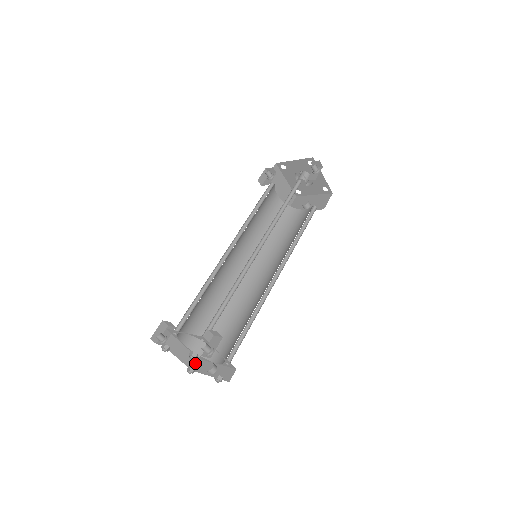
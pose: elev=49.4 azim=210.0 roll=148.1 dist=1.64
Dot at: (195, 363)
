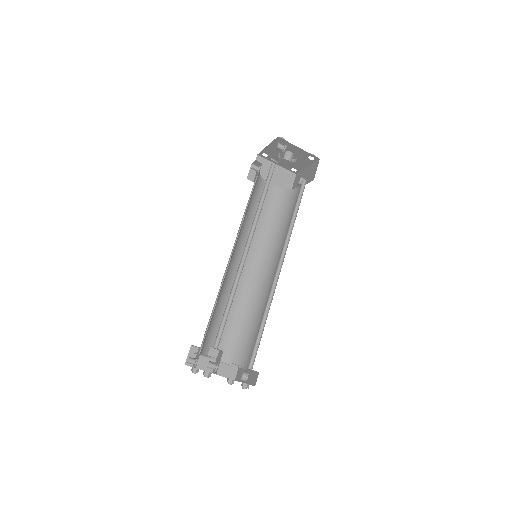
Dot at: (236, 373)
